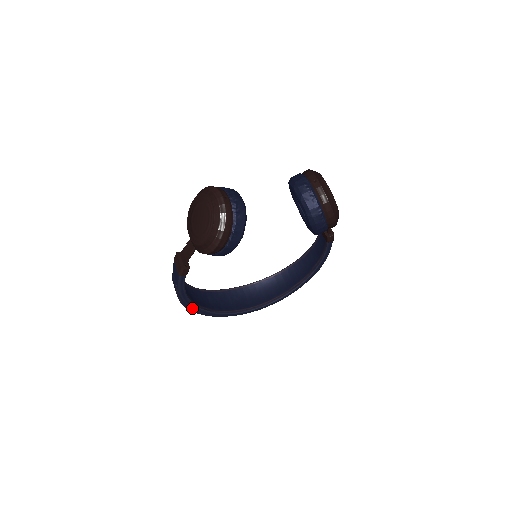
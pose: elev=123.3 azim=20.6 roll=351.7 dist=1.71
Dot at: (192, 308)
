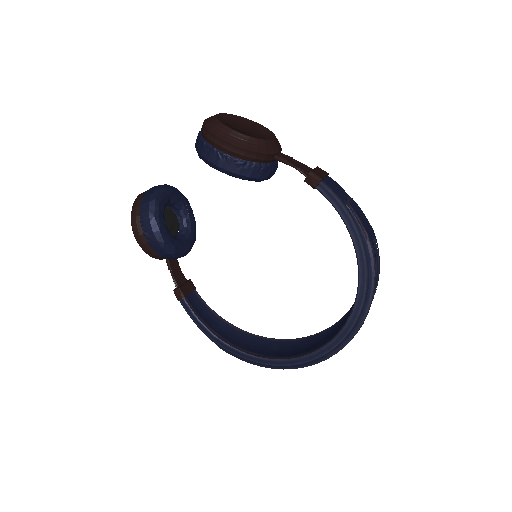
Dot at: (232, 352)
